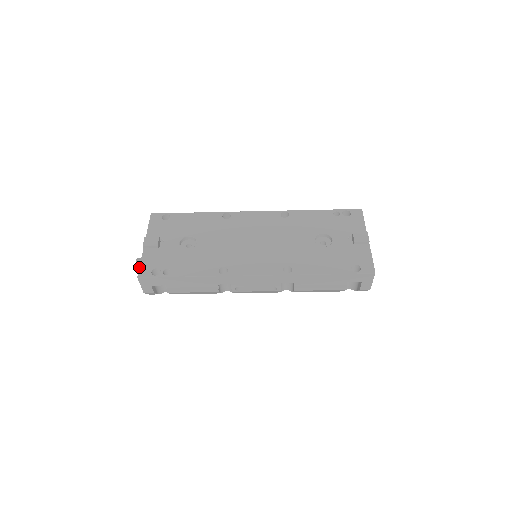
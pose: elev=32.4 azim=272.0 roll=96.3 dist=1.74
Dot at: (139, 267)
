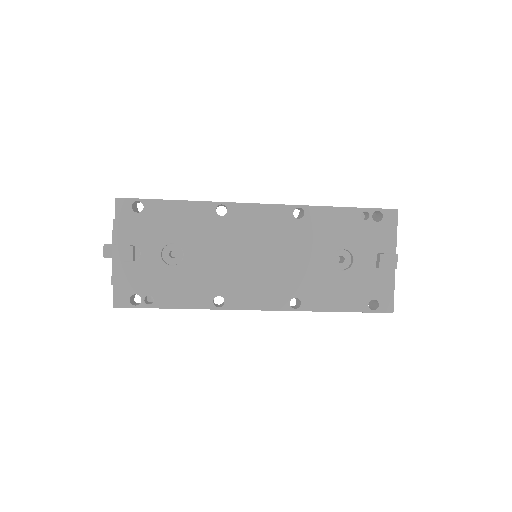
Dot at: (113, 292)
